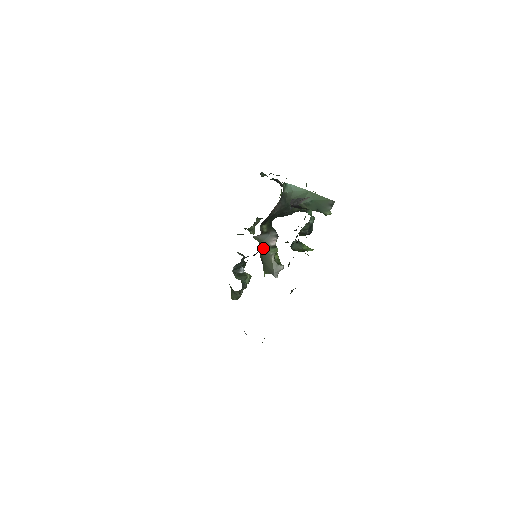
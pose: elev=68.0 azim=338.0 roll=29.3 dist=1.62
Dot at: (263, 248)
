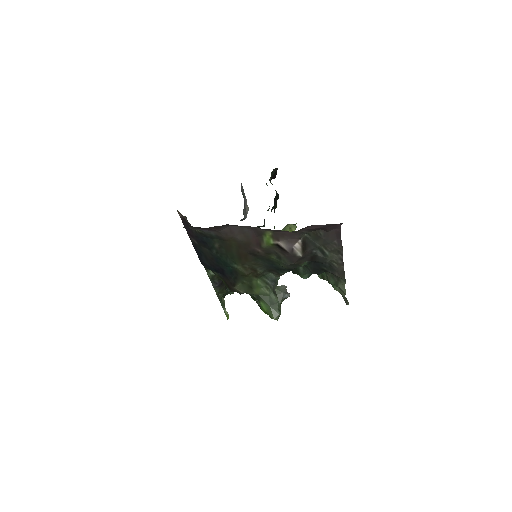
Dot at: occluded
